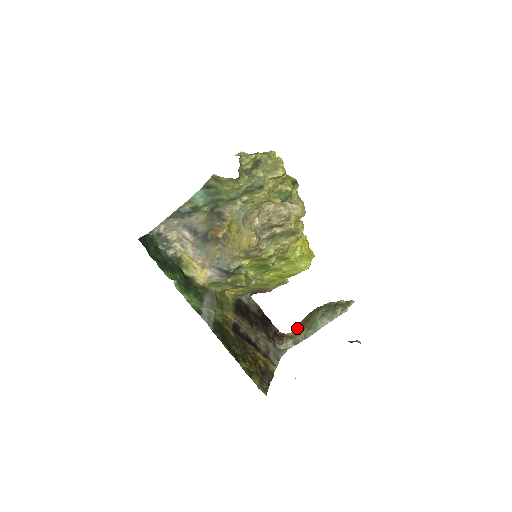
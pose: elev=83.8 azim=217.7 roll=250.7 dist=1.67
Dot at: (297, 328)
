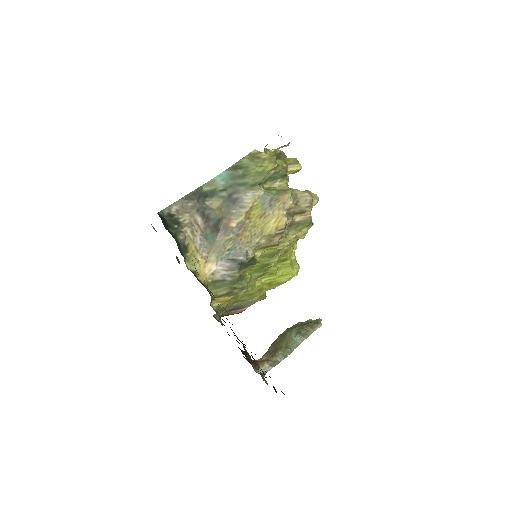
Dot at: (269, 352)
